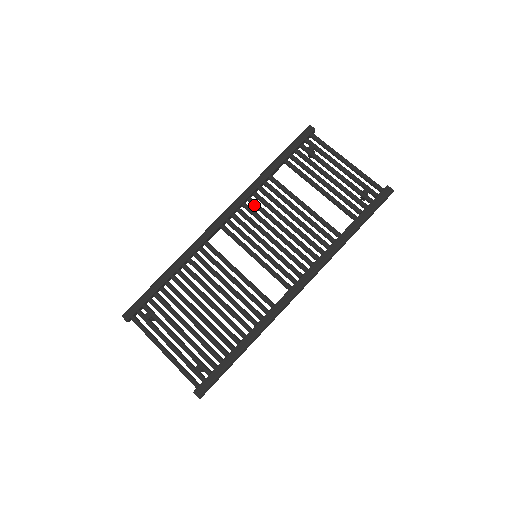
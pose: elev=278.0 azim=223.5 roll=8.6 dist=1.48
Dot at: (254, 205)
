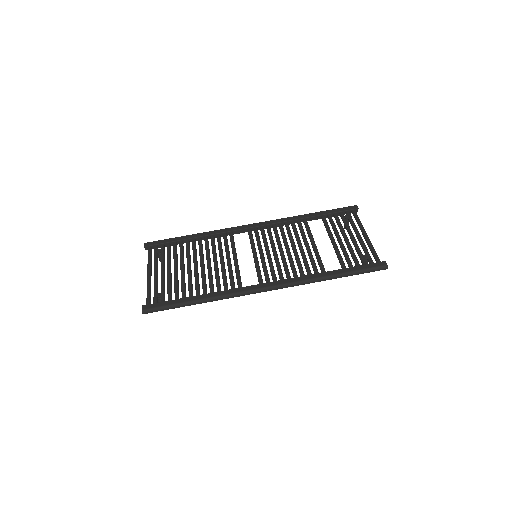
Dot at: (280, 228)
